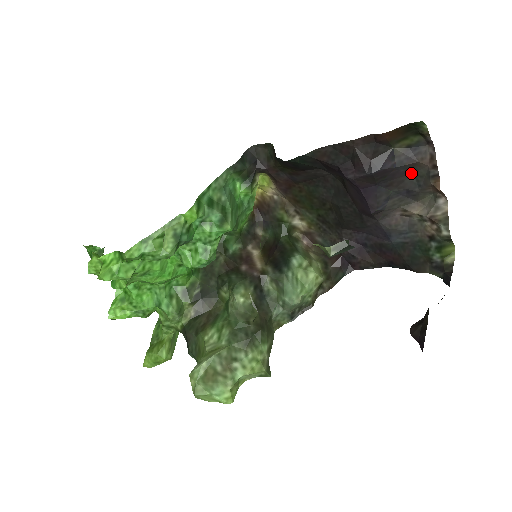
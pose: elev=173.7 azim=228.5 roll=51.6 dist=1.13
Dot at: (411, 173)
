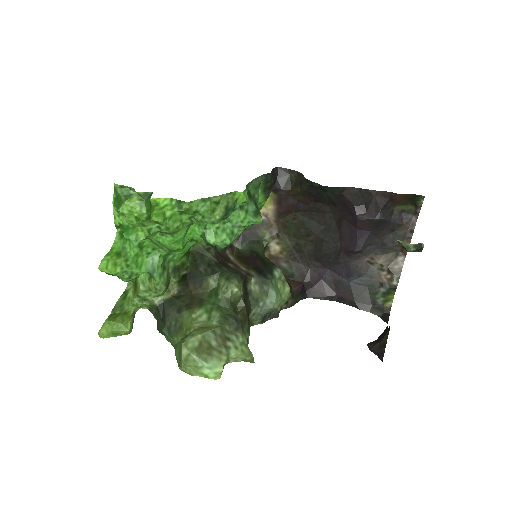
Dot at: (392, 231)
